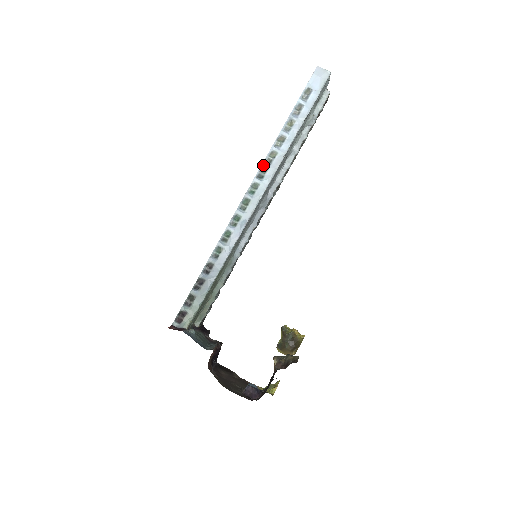
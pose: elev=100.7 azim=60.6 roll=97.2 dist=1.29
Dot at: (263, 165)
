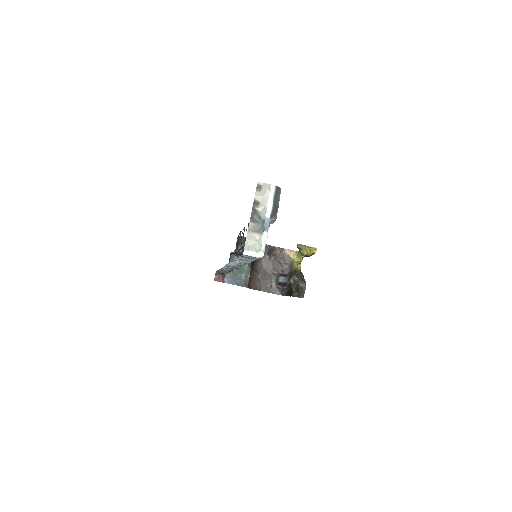
Dot at: occluded
